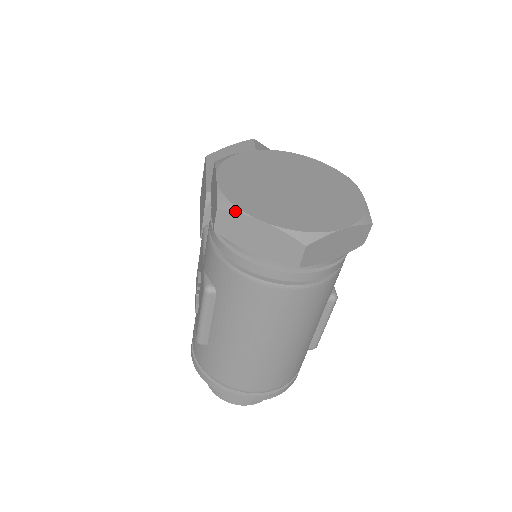
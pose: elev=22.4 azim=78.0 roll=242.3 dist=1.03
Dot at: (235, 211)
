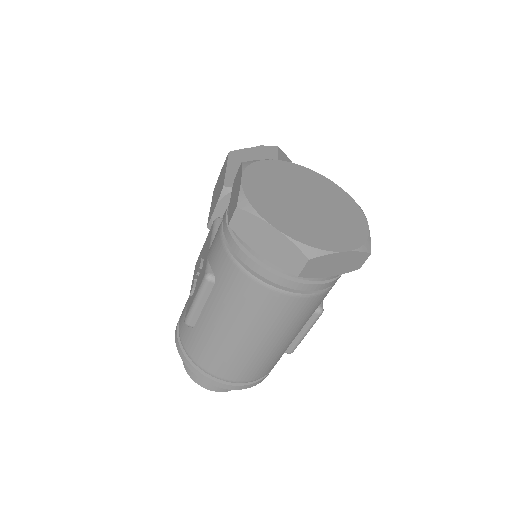
Dot at: (253, 213)
